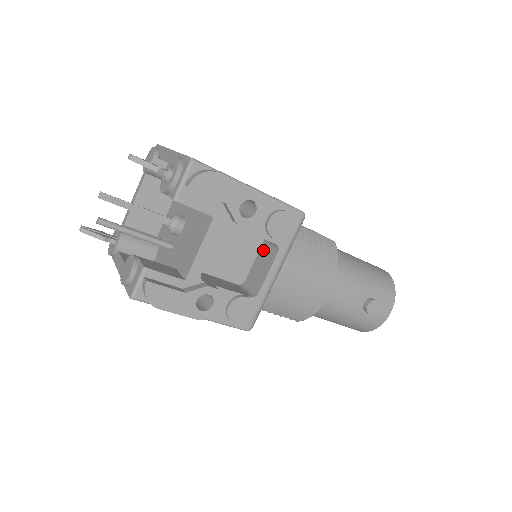
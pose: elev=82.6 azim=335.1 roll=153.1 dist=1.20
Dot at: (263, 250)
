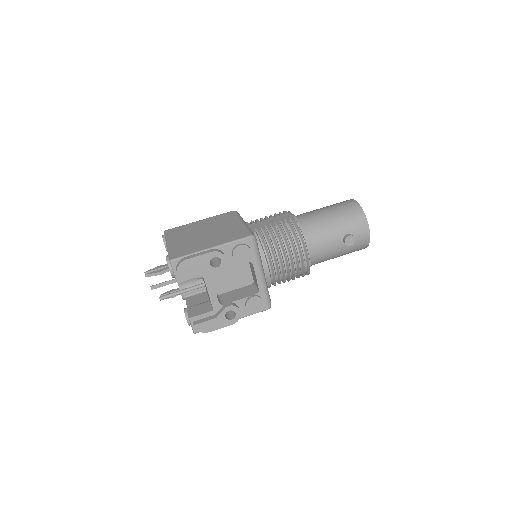
Dot at: (249, 262)
